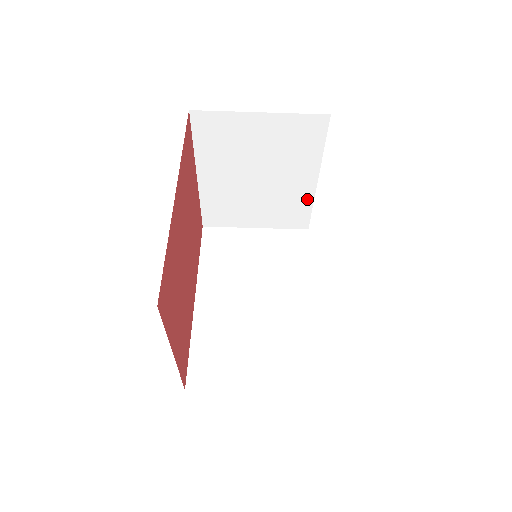
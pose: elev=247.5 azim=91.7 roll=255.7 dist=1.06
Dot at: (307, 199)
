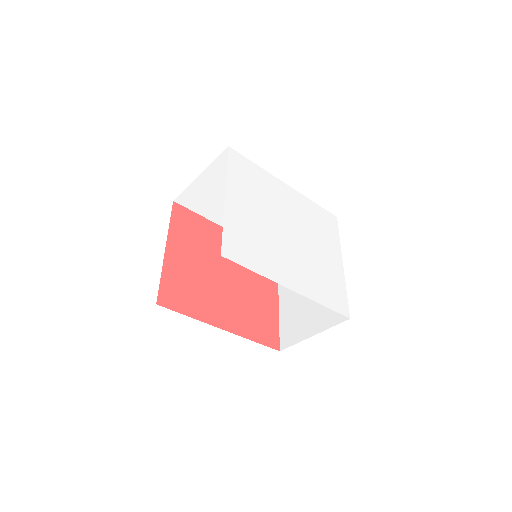
Dot at: occluded
